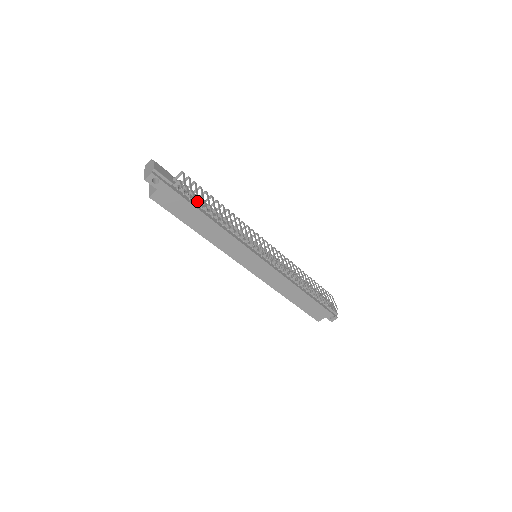
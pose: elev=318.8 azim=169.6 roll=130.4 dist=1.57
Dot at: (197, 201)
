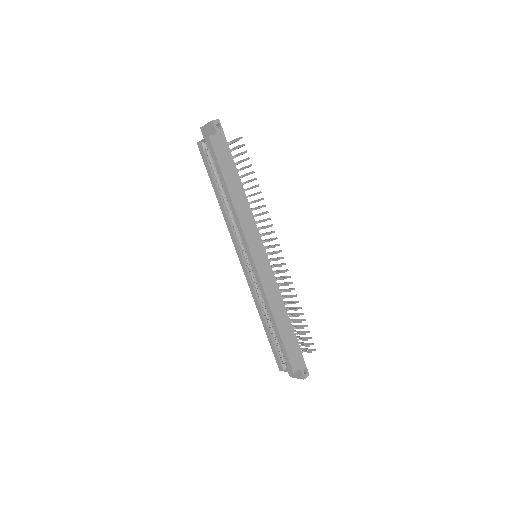
Dot at: occluded
